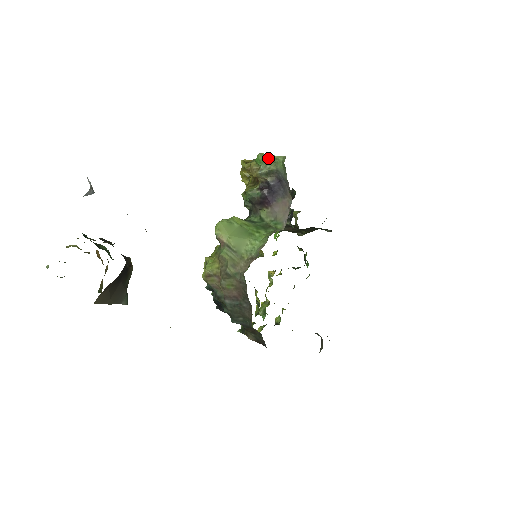
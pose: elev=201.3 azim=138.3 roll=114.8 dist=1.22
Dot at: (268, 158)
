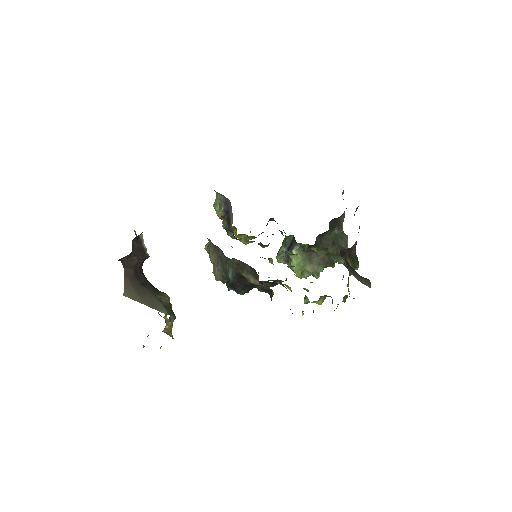
Dot at: (215, 201)
